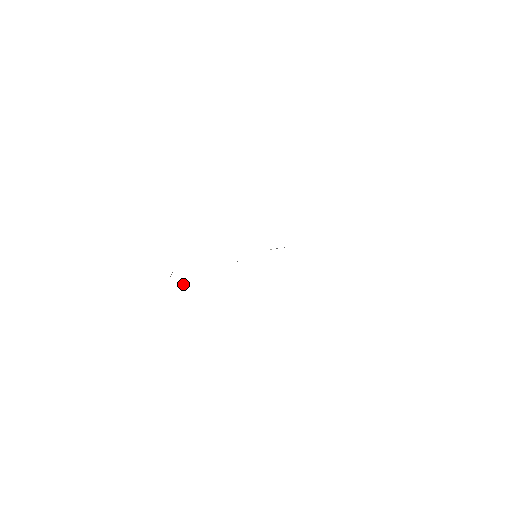
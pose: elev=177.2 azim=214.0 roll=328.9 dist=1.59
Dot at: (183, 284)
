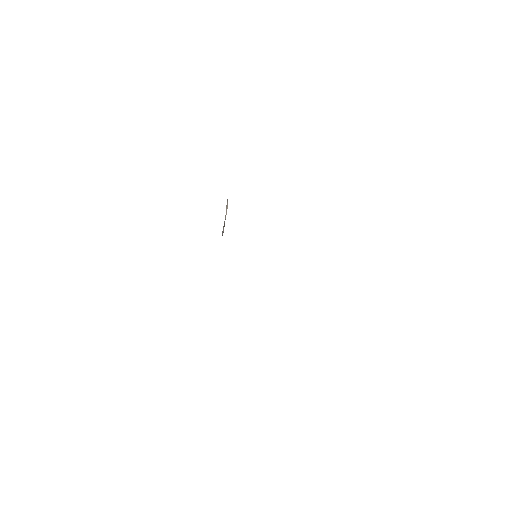
Dot at: occluded
